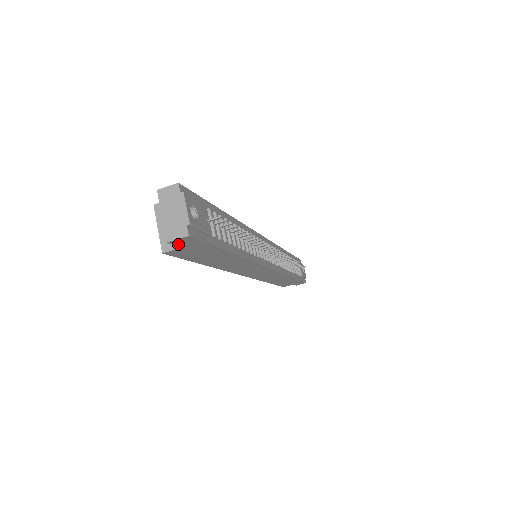
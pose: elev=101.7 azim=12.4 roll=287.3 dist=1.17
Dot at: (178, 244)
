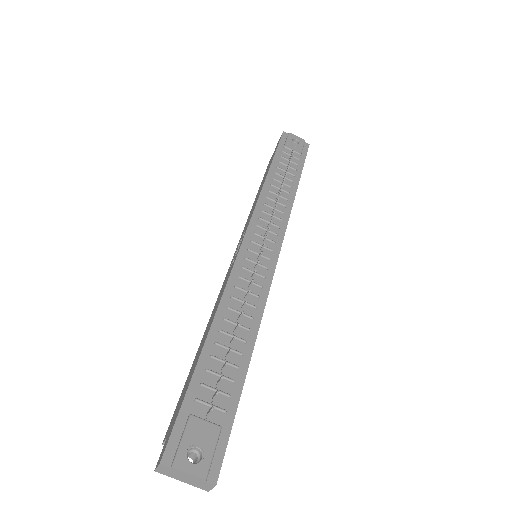
Dot at: occluded
